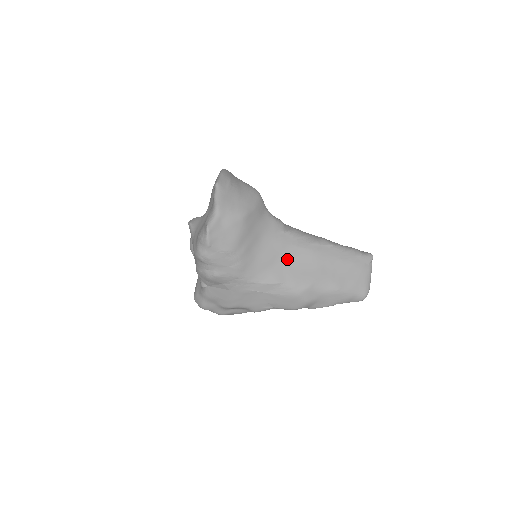
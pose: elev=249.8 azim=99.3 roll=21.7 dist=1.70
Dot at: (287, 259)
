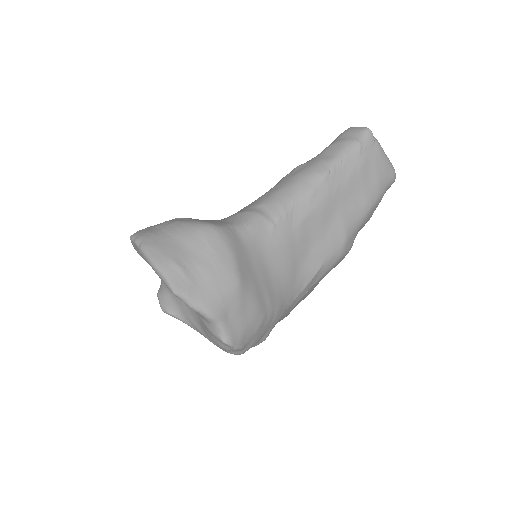
Dot at: (304, 244)
